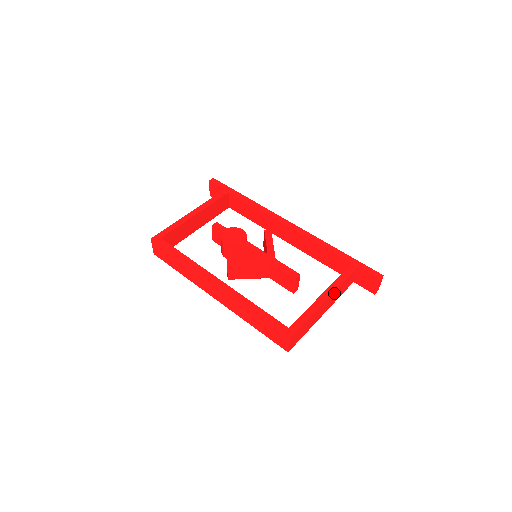
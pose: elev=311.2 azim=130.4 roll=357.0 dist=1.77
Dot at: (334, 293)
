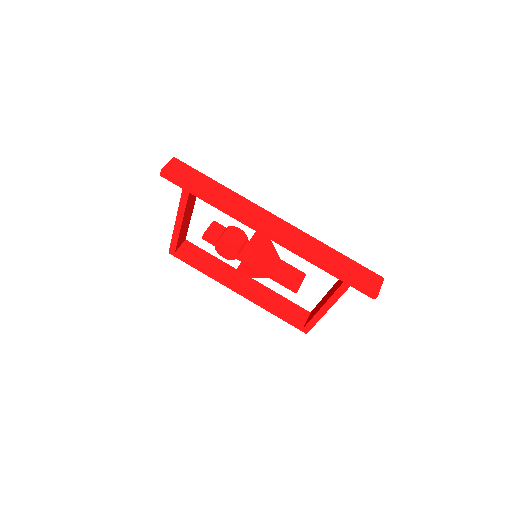
Dot at: (333, 304)
